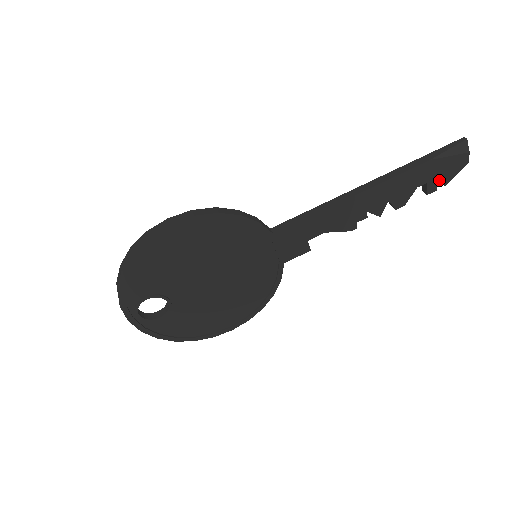
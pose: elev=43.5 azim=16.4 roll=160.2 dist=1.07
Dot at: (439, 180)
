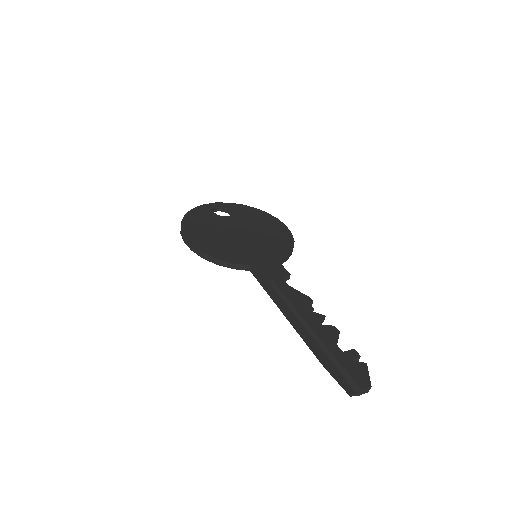
Dot at: occluded
